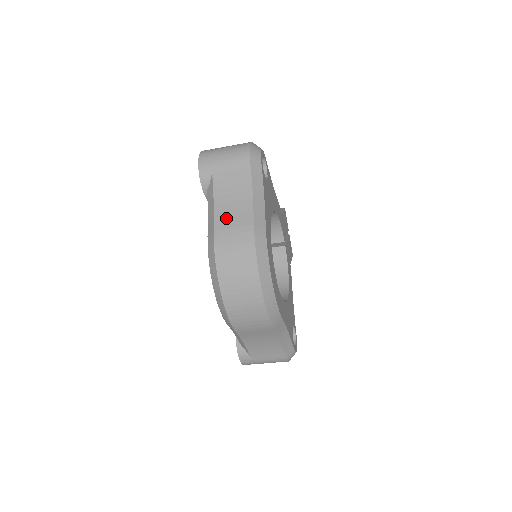
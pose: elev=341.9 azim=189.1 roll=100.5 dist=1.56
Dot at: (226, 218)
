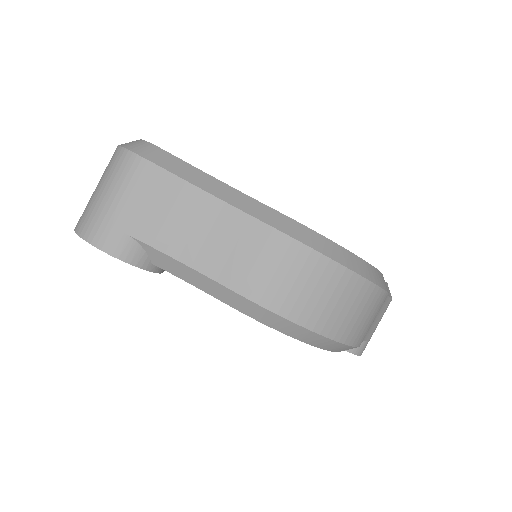
Dot at: (230, 263)
